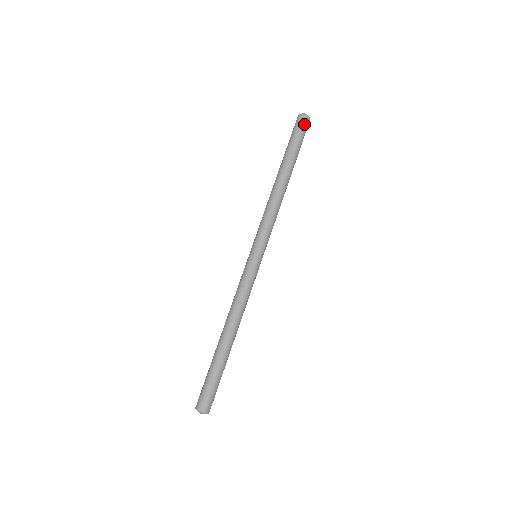
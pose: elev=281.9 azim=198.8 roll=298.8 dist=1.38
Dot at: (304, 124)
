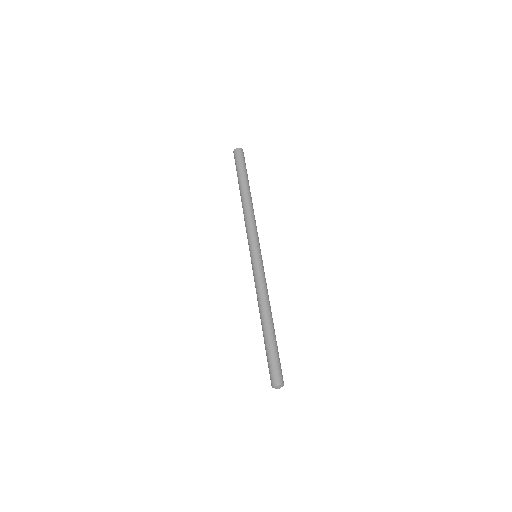
Dot at: (236, 155)
